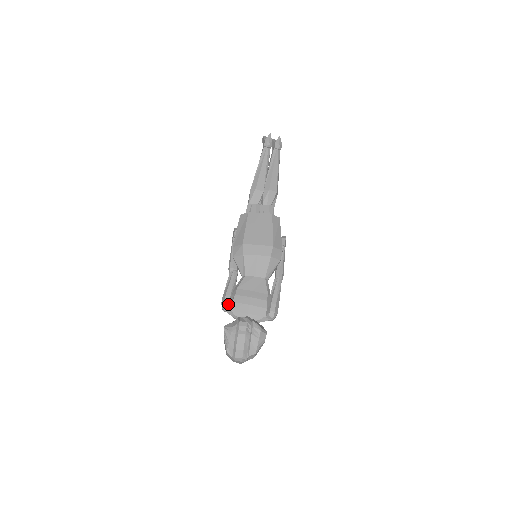
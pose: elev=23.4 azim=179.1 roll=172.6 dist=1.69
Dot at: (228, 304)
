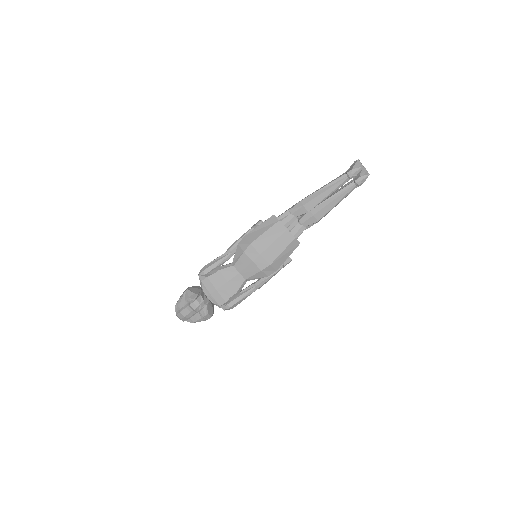
Dot at: (204, 275)
